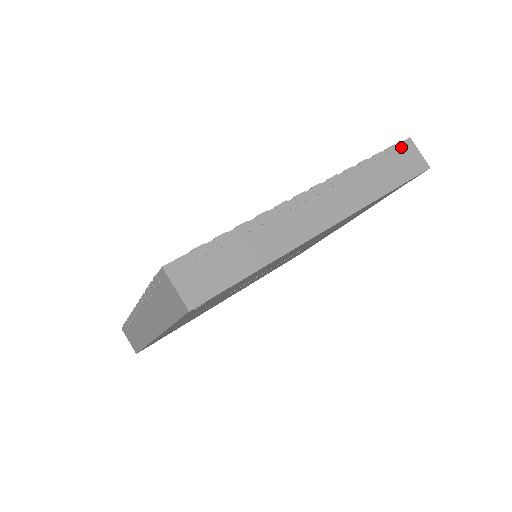
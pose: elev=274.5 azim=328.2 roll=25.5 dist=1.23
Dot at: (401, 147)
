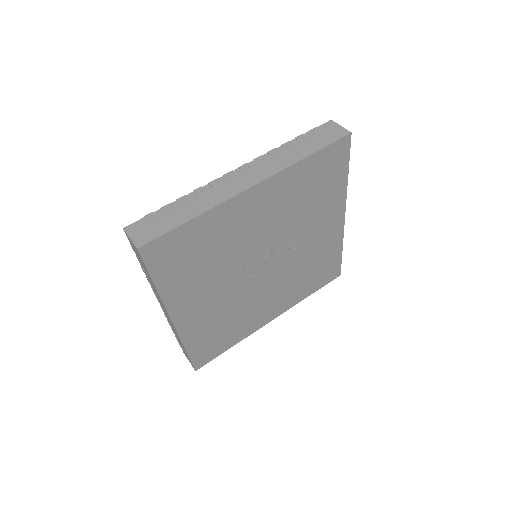
Dot at: (322, 127)
